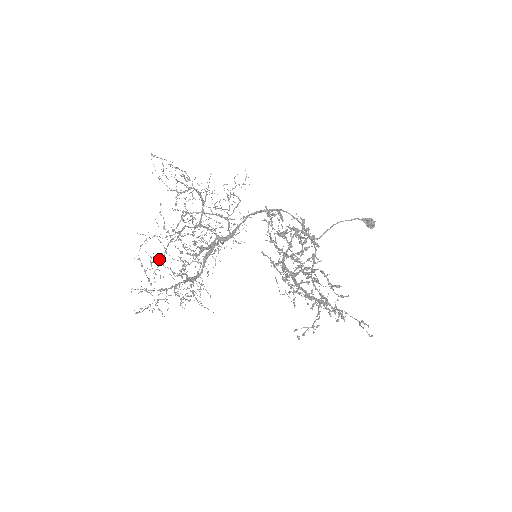
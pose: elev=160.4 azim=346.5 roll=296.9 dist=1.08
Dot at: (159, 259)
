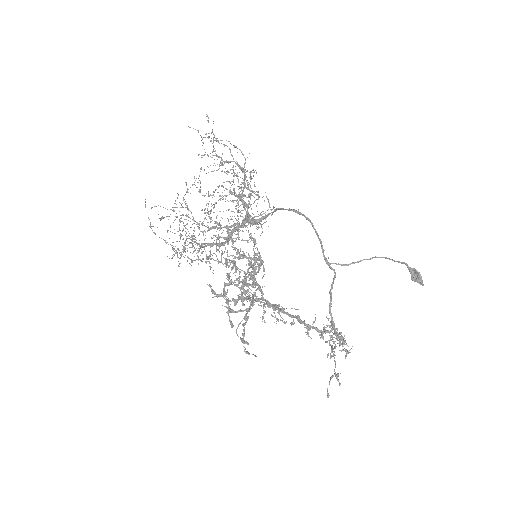
Dot at: (173, 222)
